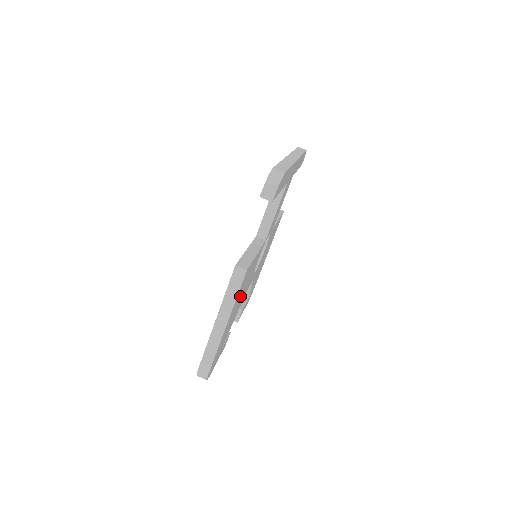
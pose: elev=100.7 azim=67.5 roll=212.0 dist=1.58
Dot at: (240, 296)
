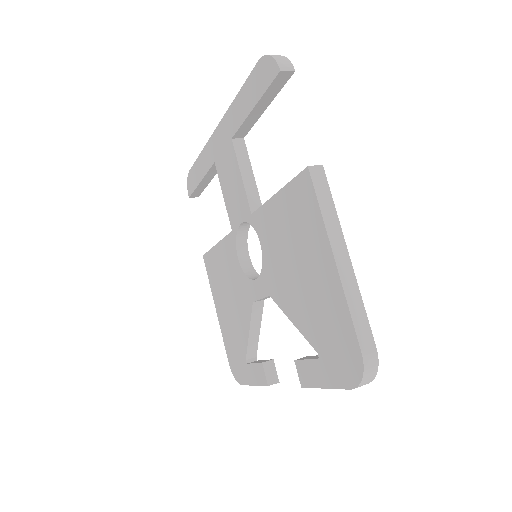
Dot at: occluded
